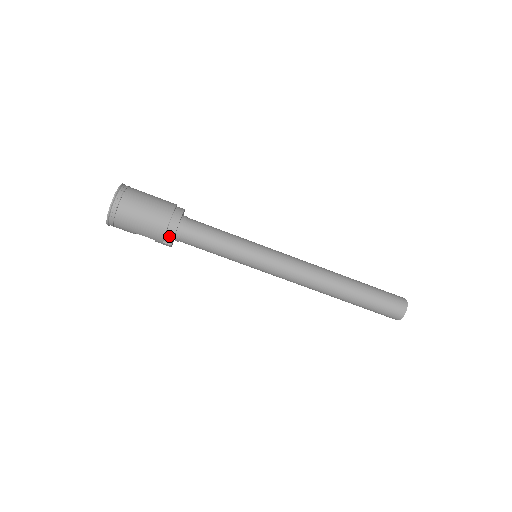
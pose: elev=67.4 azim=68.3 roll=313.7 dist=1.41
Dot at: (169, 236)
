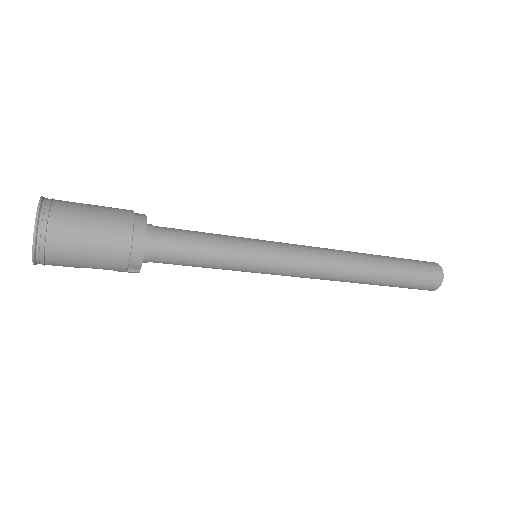
Dot at: (135, 262)
